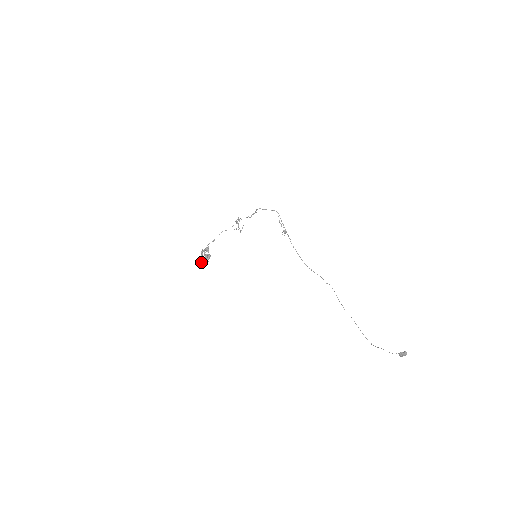
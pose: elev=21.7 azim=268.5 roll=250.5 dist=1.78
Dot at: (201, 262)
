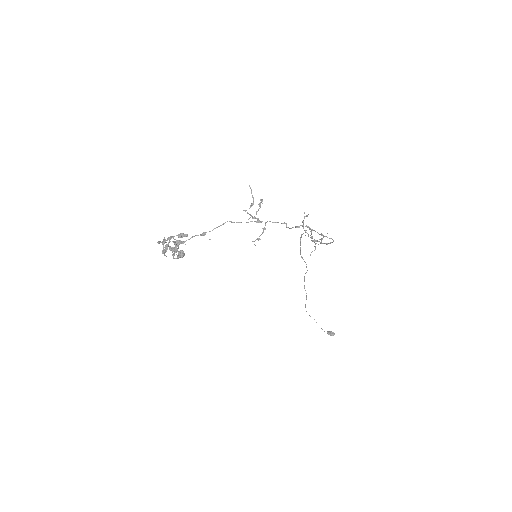
Dot at: (162, 252)
